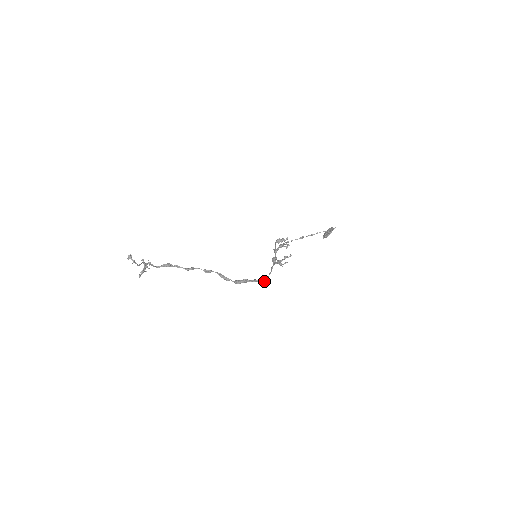
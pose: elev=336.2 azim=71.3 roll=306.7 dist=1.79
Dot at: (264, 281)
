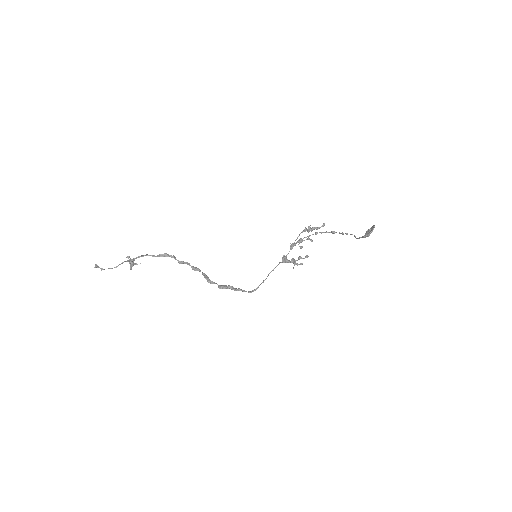
Dot at: (249, 292)
